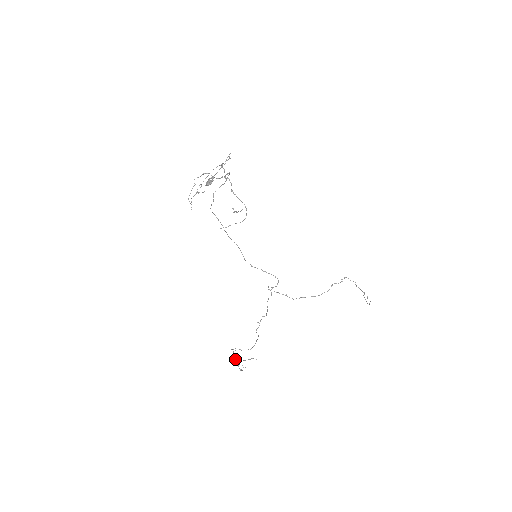
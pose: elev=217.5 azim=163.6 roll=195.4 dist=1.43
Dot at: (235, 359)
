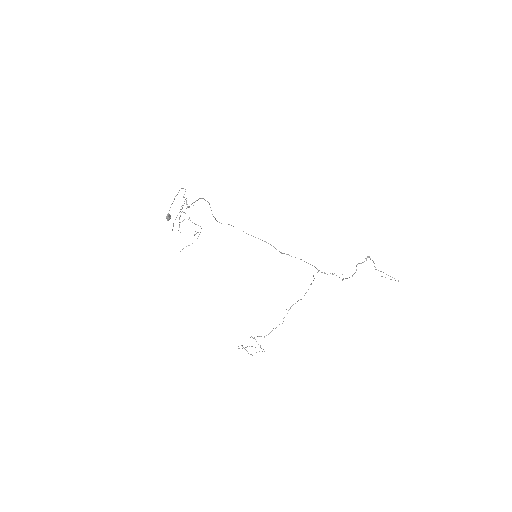
Dot at: occluded
